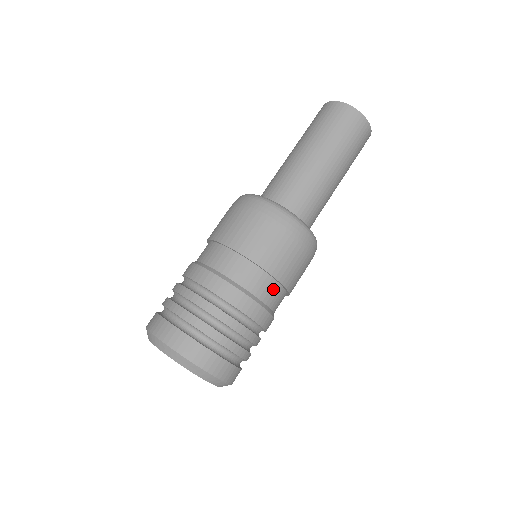
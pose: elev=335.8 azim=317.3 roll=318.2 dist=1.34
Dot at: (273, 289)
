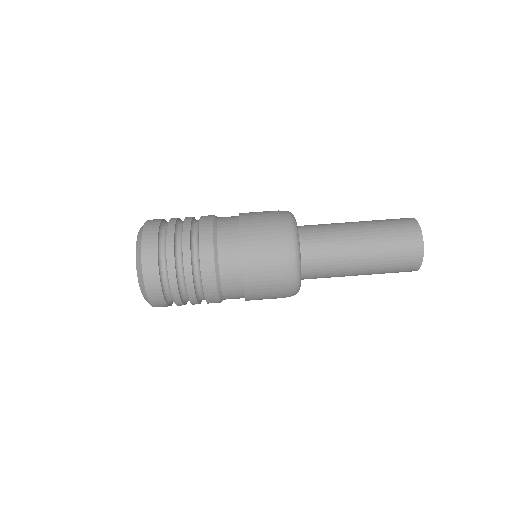
Dot at: (232, 237)
